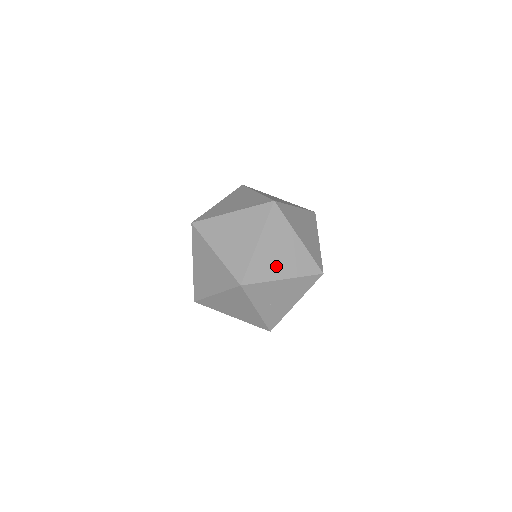
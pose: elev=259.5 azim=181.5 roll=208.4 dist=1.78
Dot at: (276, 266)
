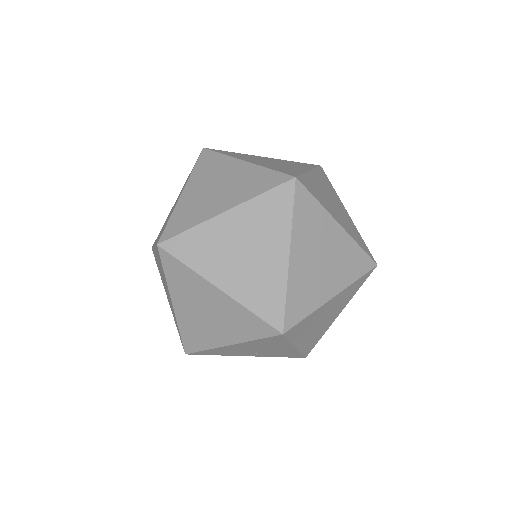
Dot at: (210, 330)
